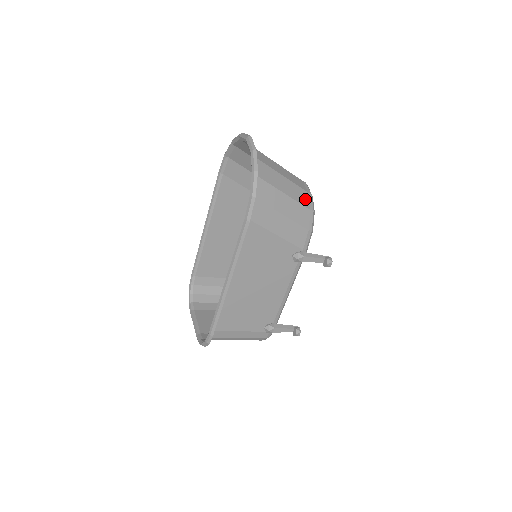
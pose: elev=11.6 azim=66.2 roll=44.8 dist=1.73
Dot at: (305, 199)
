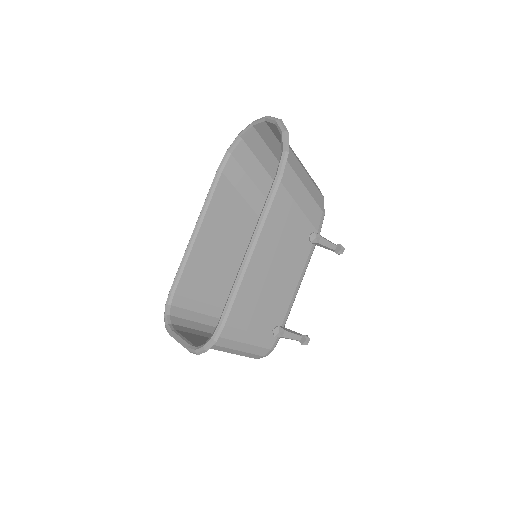
Dot at: occluded
